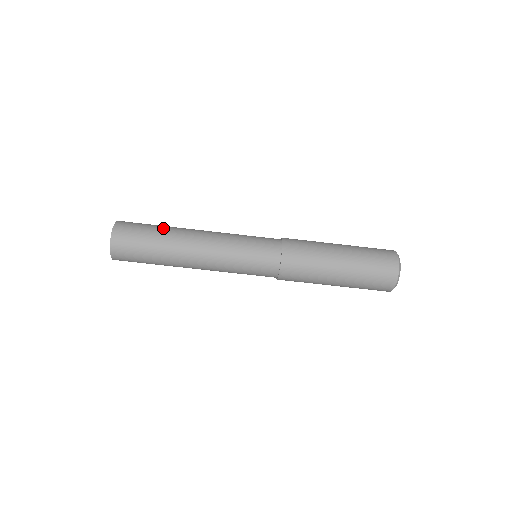
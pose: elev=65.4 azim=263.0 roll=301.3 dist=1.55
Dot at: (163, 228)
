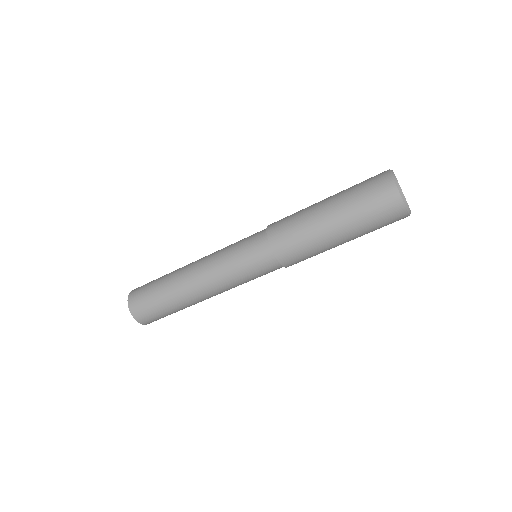
Dot at: (167, 297)
